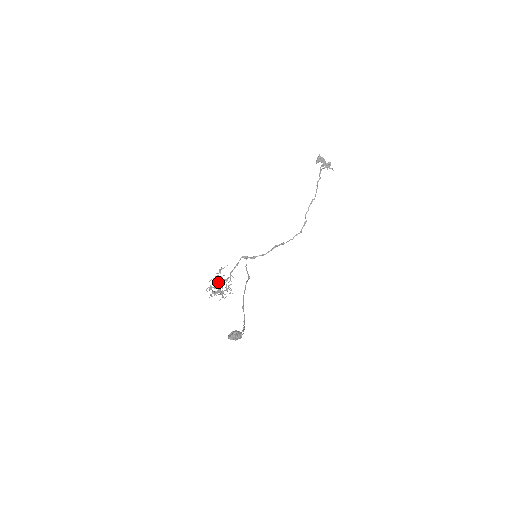
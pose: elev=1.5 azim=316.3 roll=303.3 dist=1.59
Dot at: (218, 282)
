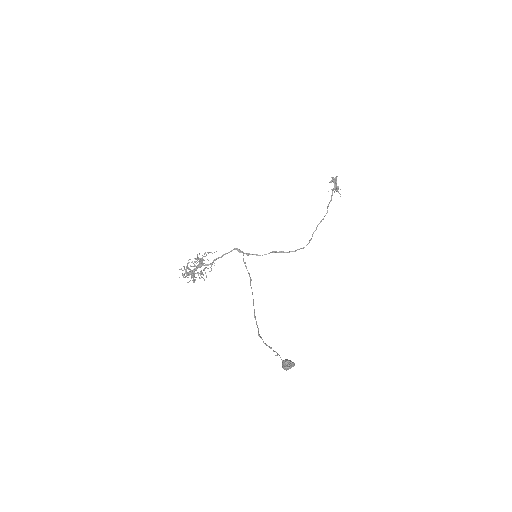
Dot at: occluded
